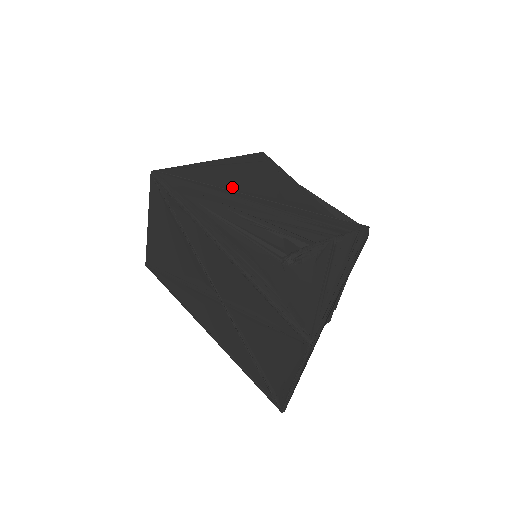
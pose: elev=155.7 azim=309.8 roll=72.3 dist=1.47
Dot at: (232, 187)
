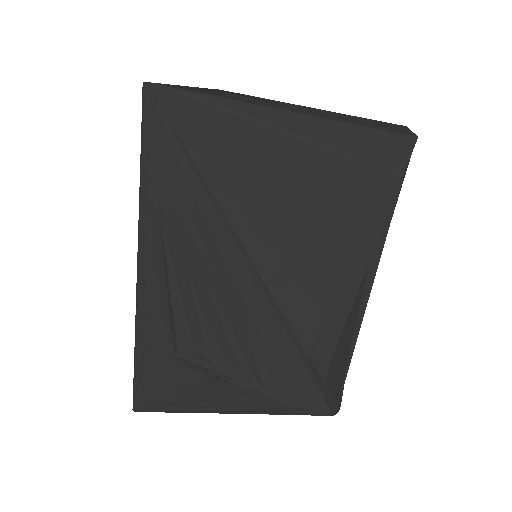
Dot at: (238, 200)
